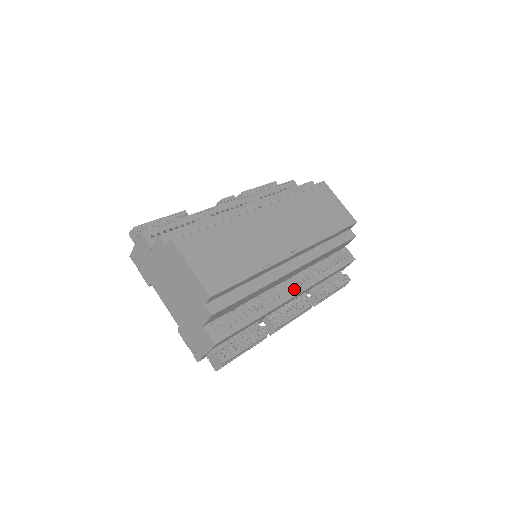
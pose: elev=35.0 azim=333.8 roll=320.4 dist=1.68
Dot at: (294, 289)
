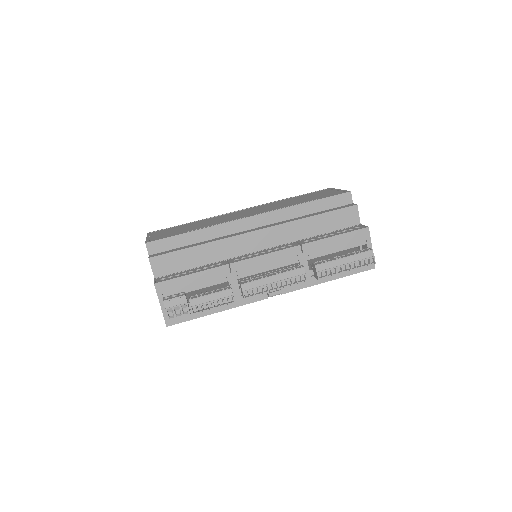
Dot at: (266, 252)
